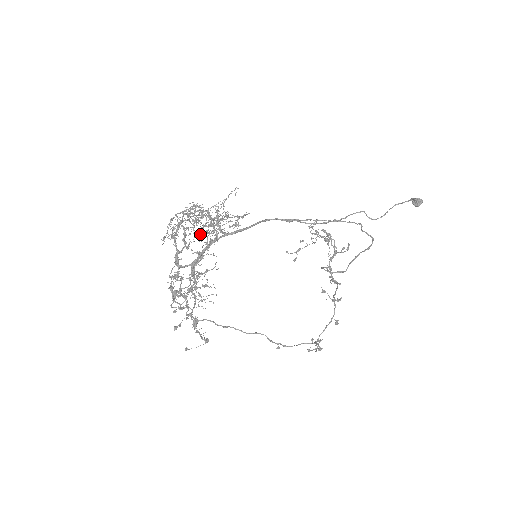
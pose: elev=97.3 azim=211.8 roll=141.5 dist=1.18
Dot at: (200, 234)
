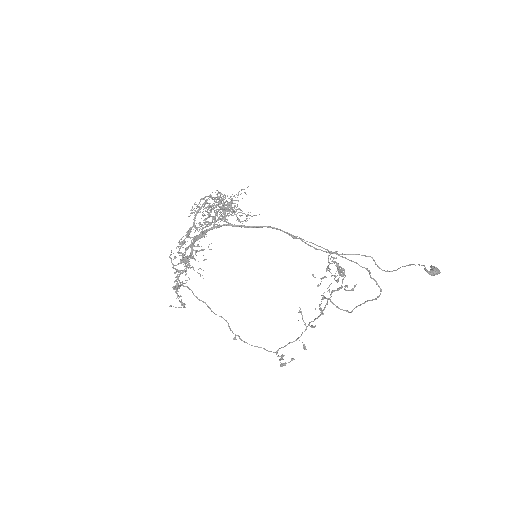
Dot at: occluded
